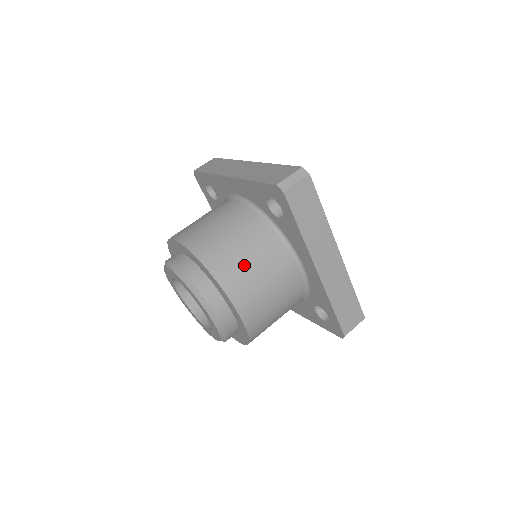
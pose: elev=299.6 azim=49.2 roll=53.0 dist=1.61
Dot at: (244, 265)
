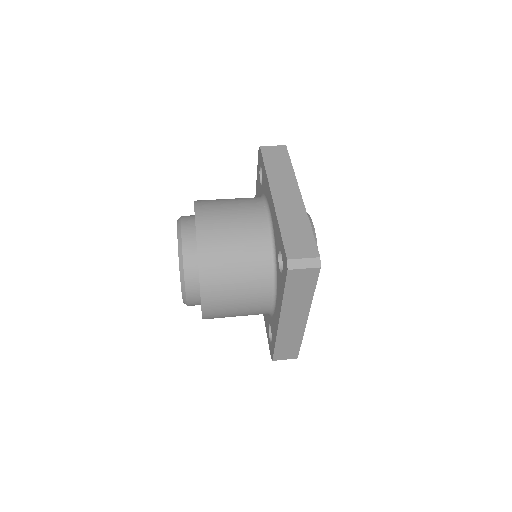
Dot at: (229, 281)
